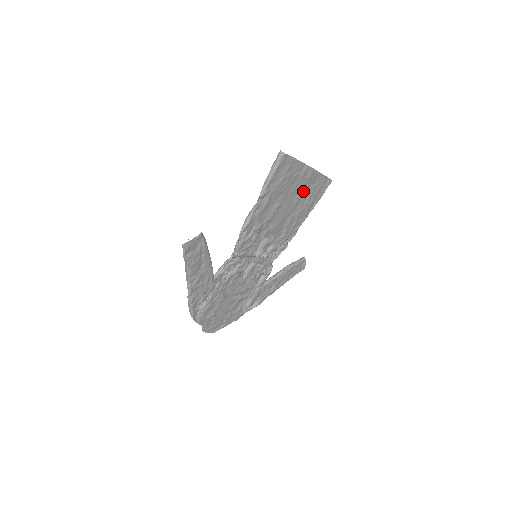
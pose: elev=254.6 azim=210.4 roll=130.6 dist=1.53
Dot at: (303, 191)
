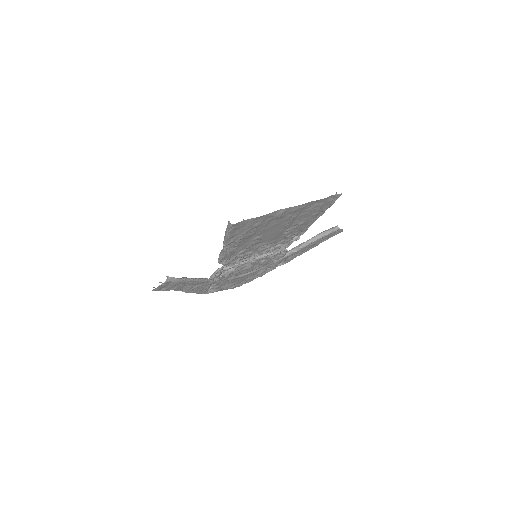
Dot at: (292, 218)
